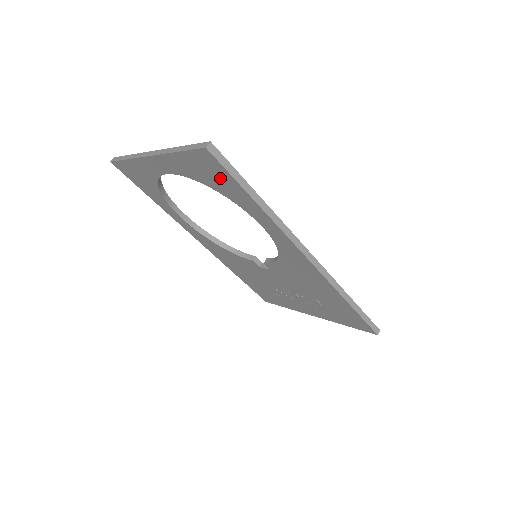
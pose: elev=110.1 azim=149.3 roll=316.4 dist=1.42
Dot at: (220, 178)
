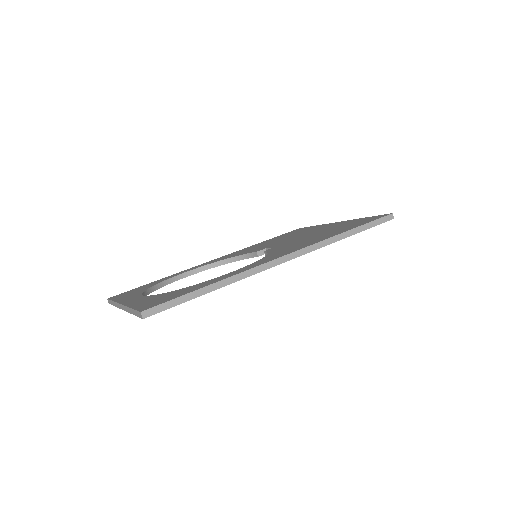
Dot at: occluded
